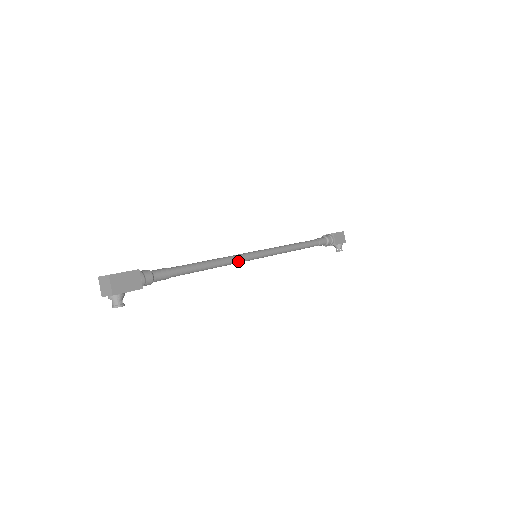
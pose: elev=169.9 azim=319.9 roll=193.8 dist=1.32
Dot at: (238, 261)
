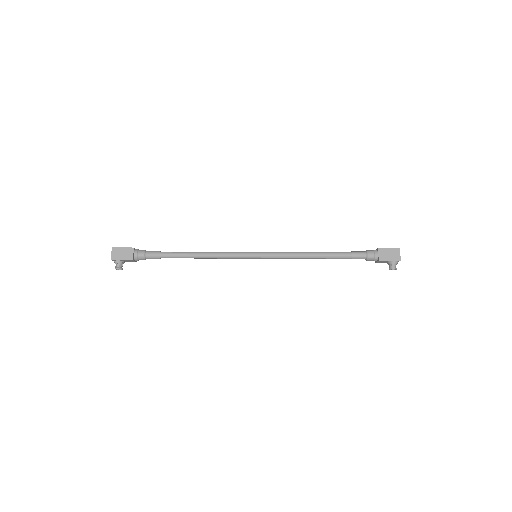
Dot at: (230, 256)
